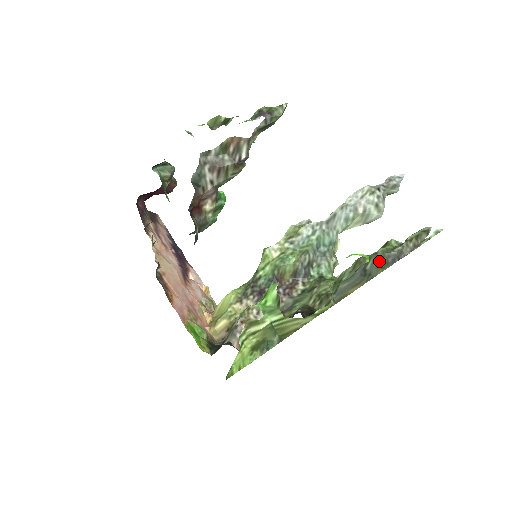
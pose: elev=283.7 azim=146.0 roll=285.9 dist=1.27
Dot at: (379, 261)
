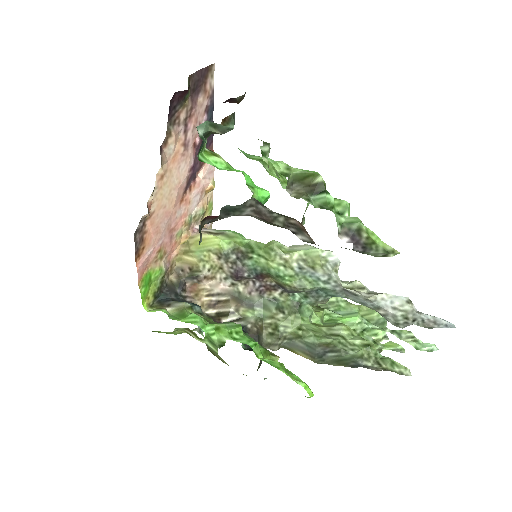
Dot at: (342, 359)
